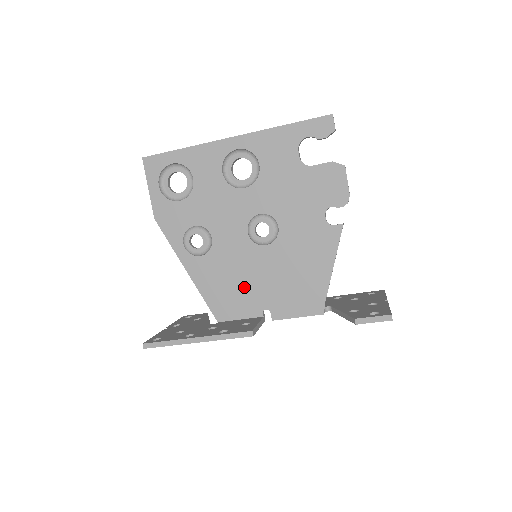
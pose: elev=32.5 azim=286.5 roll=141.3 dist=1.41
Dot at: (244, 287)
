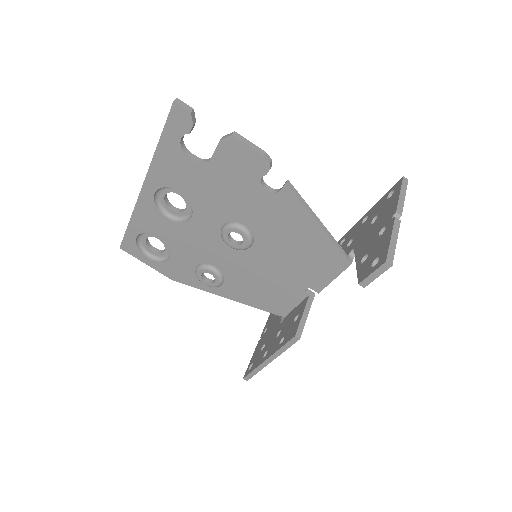
Dot at: (273, 284)
